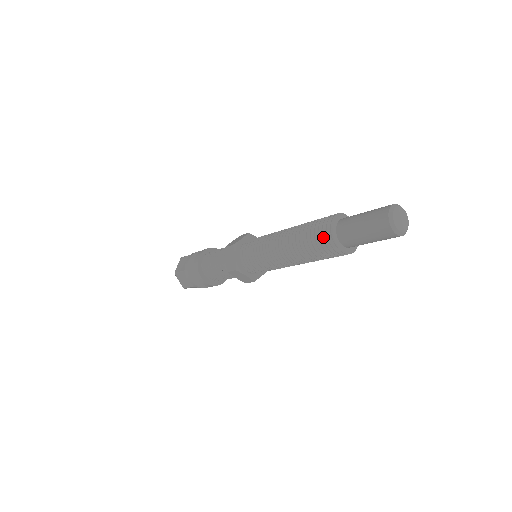
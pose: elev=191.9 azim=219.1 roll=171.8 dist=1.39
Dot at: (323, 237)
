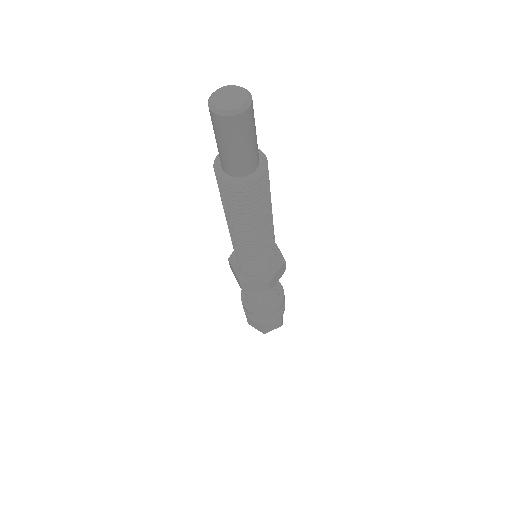
Dot at: occluded
